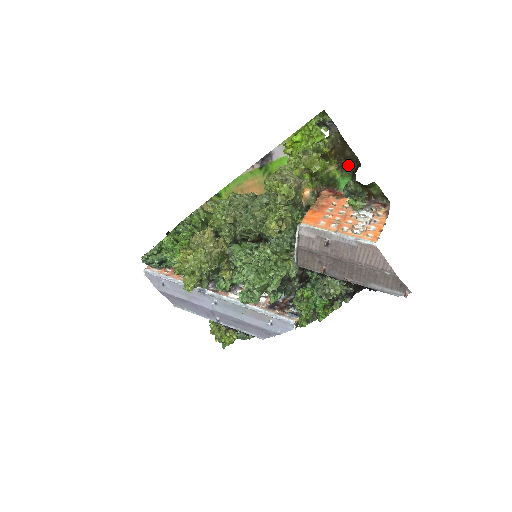
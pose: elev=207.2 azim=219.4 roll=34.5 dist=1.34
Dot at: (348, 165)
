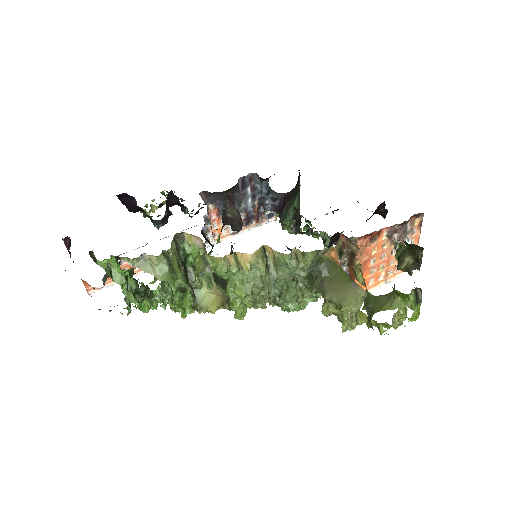
Dot at: occluded
